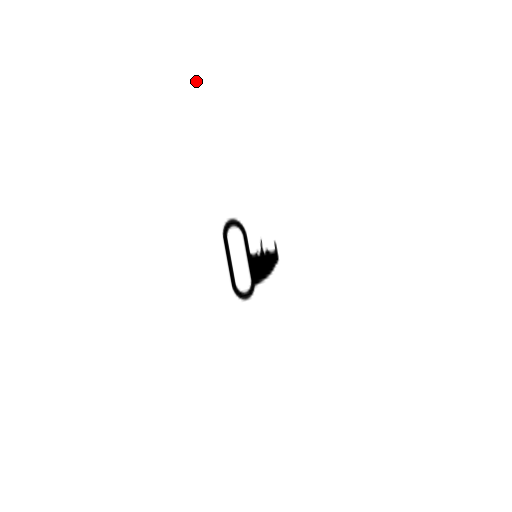
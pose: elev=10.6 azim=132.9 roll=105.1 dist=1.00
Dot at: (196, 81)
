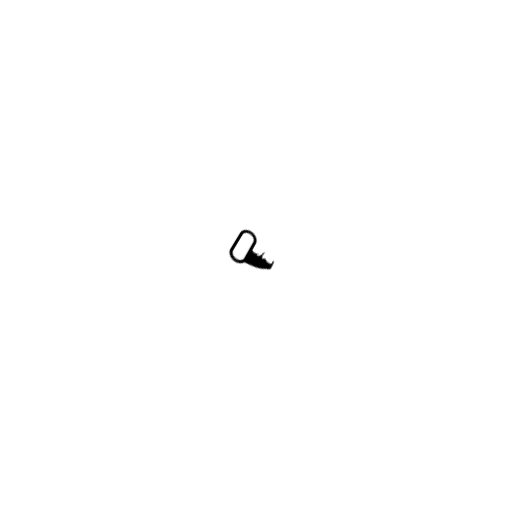
Dot at: (270, 186)
